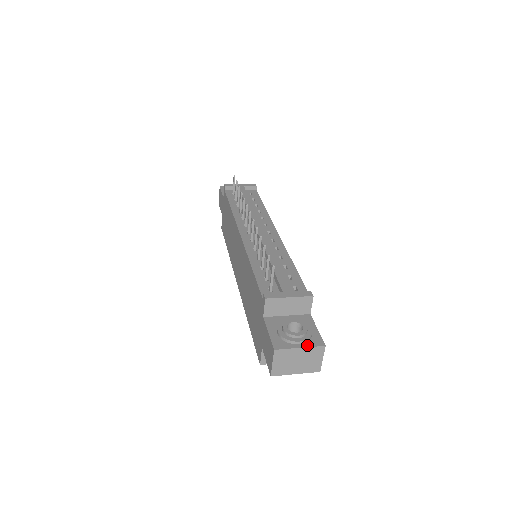
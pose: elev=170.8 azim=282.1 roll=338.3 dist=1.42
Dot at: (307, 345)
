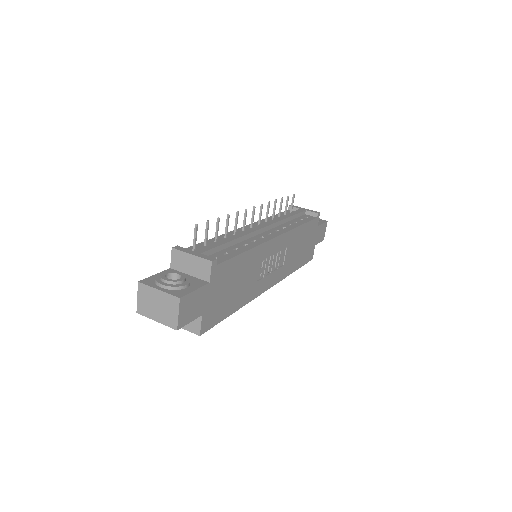
Dot at: (166, 291)
